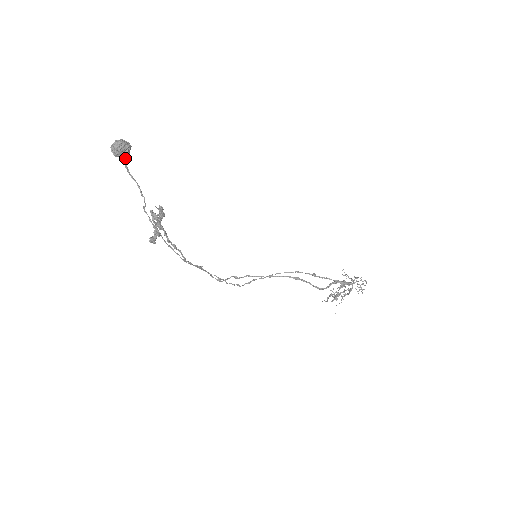
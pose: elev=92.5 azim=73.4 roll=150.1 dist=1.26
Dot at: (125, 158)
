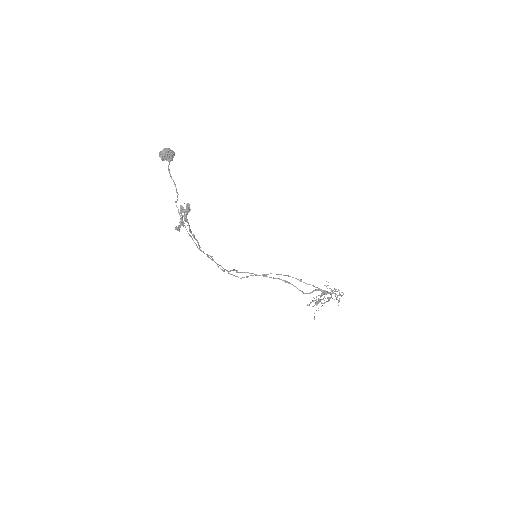
Dot at: (169, 162)
